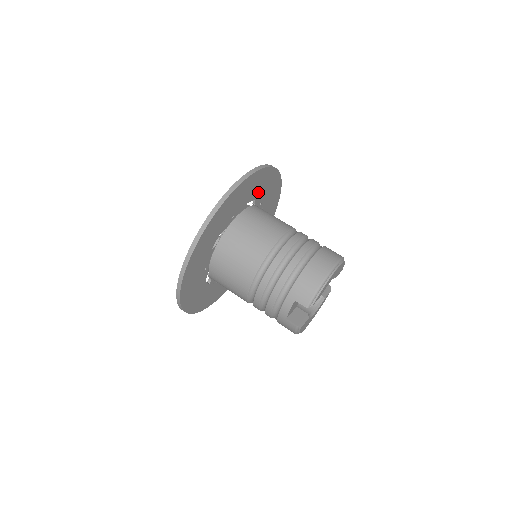
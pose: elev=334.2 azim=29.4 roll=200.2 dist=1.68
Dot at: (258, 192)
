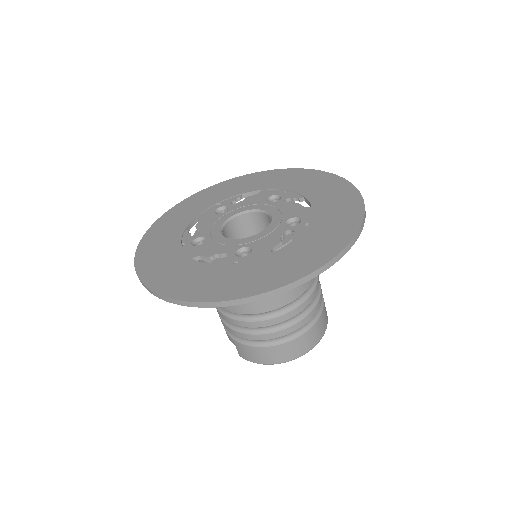
Dot at: occluded
